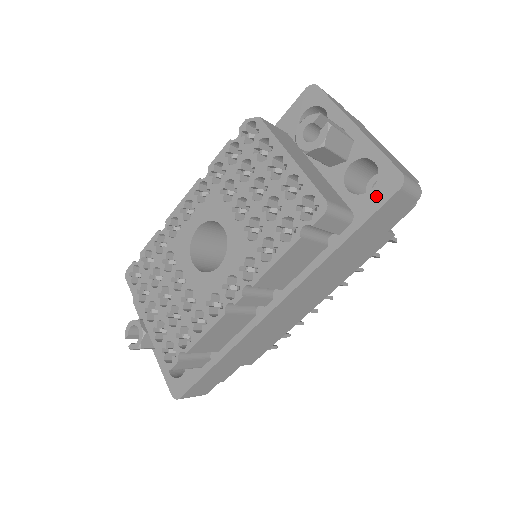
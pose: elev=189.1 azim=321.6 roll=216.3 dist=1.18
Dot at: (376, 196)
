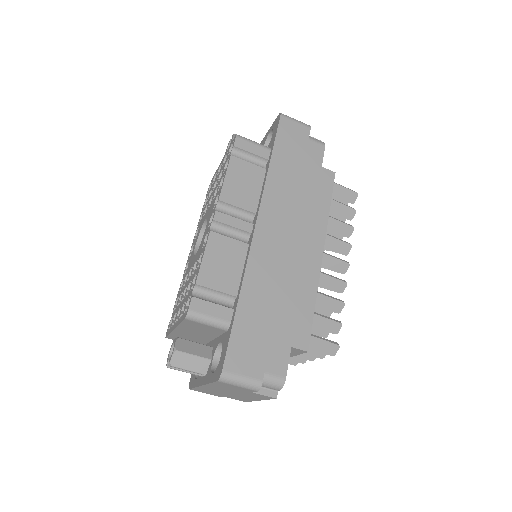
Dot at: (274, 131)
